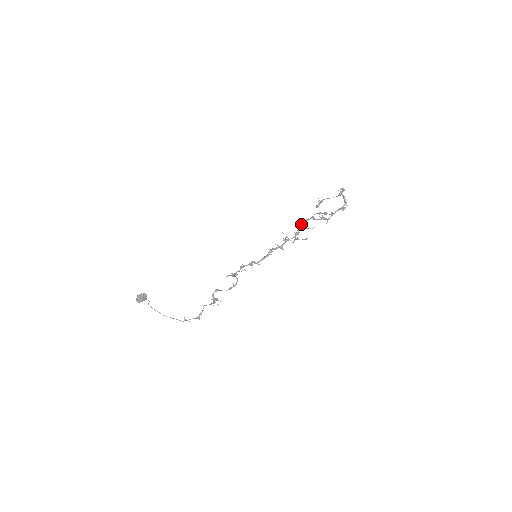
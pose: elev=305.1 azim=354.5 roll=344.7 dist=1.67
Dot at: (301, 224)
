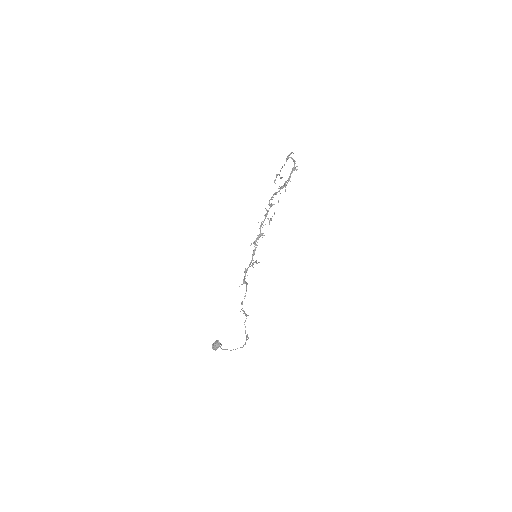
Dot at: (270, 205)
